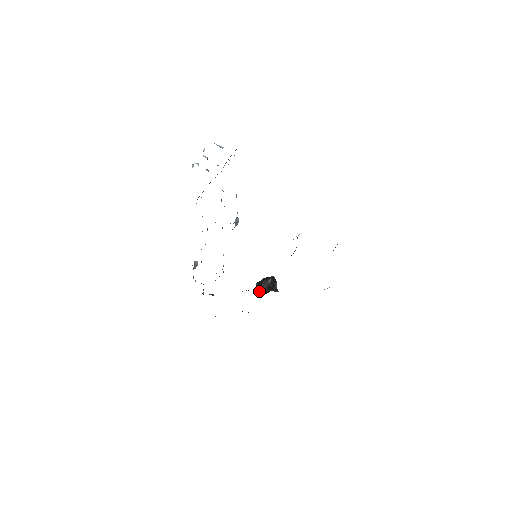
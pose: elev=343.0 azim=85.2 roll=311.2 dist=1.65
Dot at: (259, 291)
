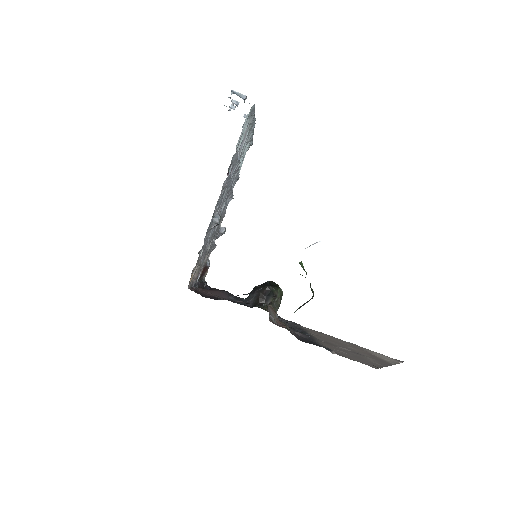
Dot at: (249, 300)
